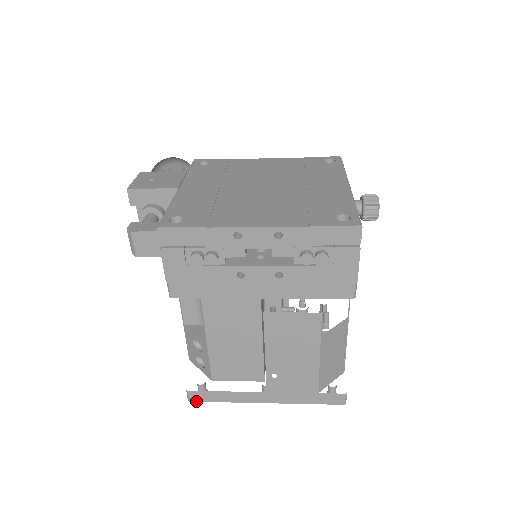
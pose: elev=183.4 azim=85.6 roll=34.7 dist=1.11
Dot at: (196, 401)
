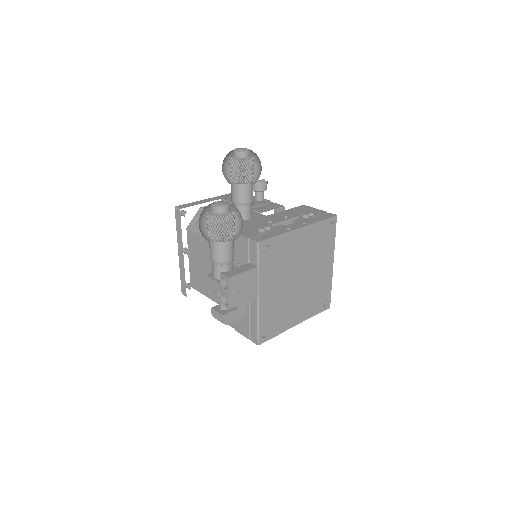
Dot at: occluded
